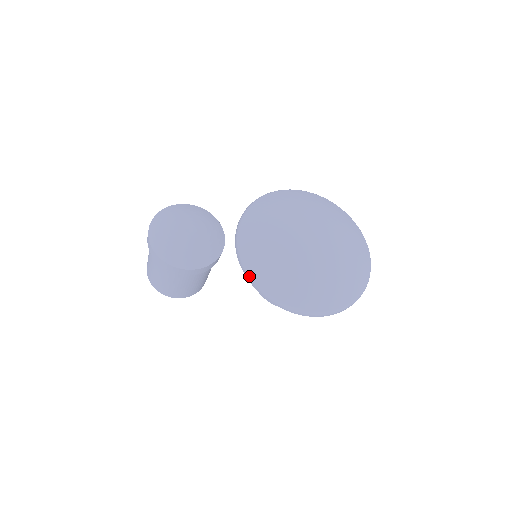
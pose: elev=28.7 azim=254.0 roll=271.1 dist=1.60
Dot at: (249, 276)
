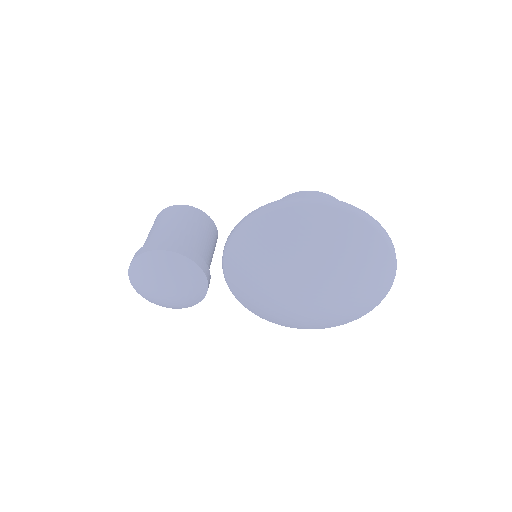
Dot at: occluded
